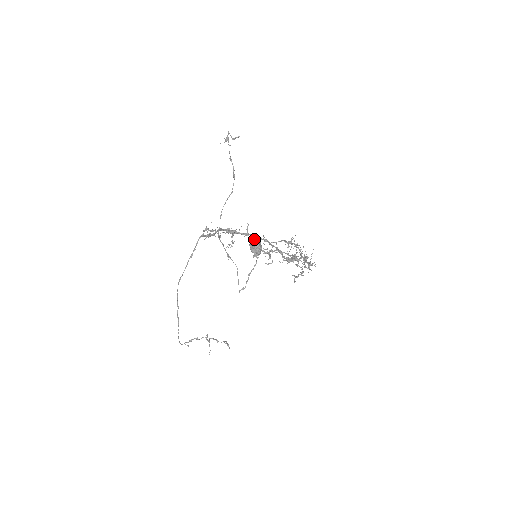
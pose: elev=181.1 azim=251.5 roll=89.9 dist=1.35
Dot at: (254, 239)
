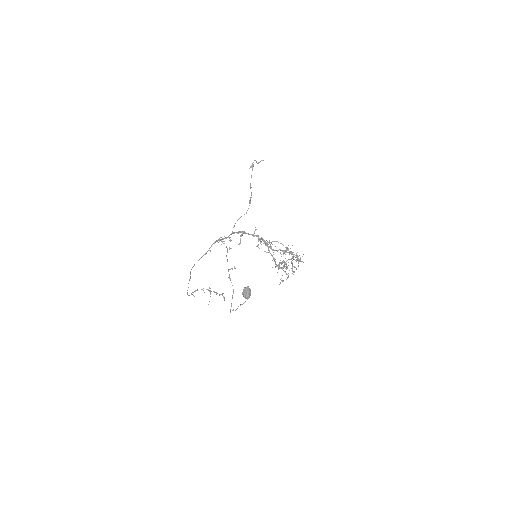
Dot at: (246, 288)
